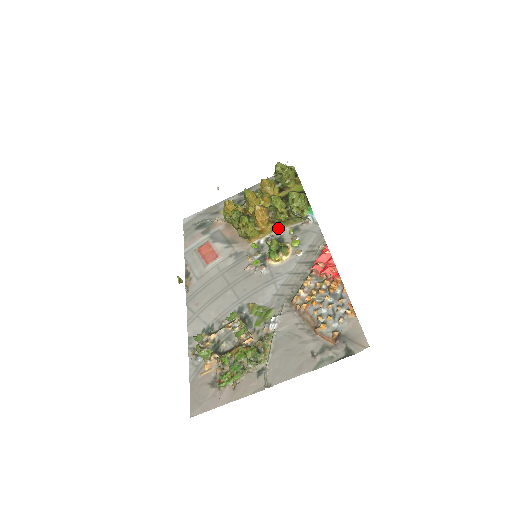
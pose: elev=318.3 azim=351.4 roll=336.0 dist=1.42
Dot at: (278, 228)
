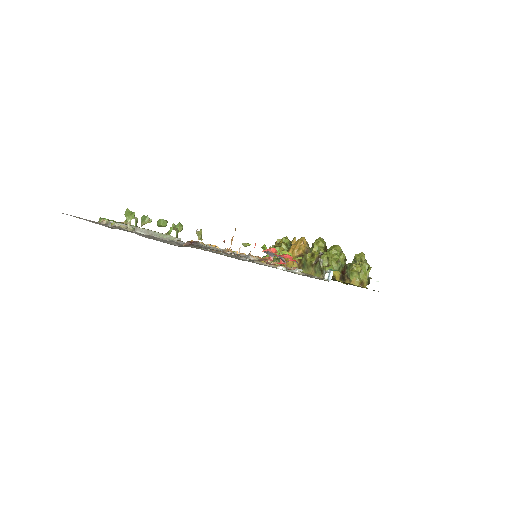
Dot at: occluded
